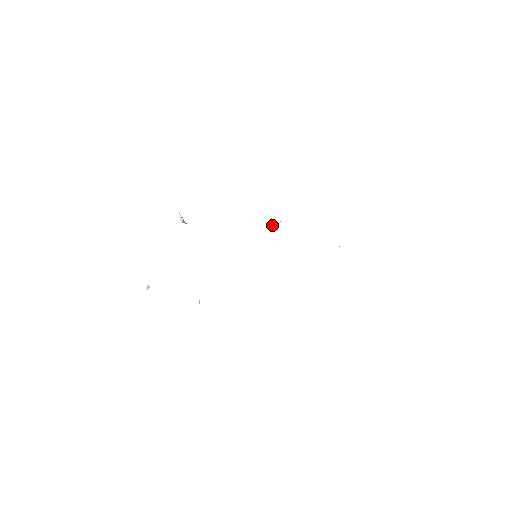
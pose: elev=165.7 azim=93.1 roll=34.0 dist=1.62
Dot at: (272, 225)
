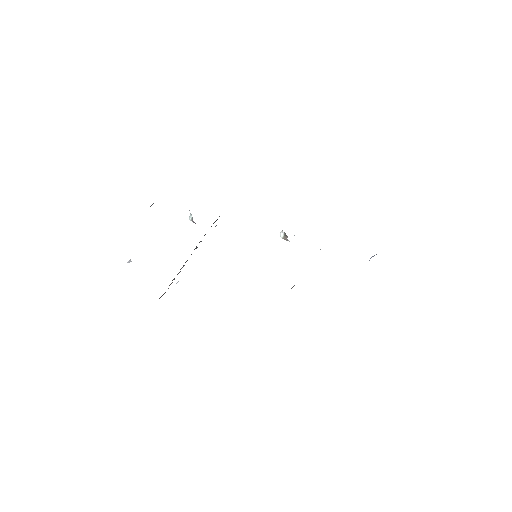
Dot at: (283, 234)
